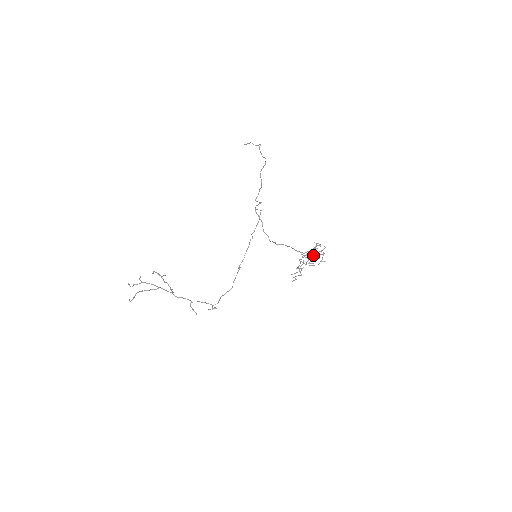
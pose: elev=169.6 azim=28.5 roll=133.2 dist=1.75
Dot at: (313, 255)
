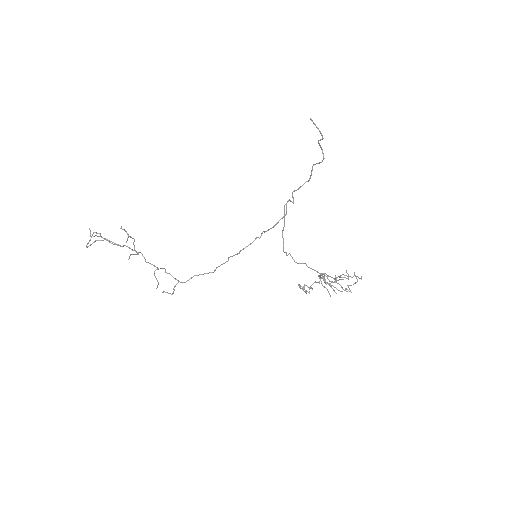
Dot at: (335, 282)
